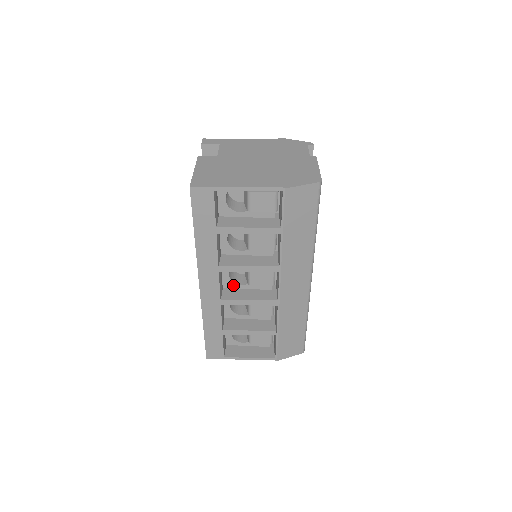
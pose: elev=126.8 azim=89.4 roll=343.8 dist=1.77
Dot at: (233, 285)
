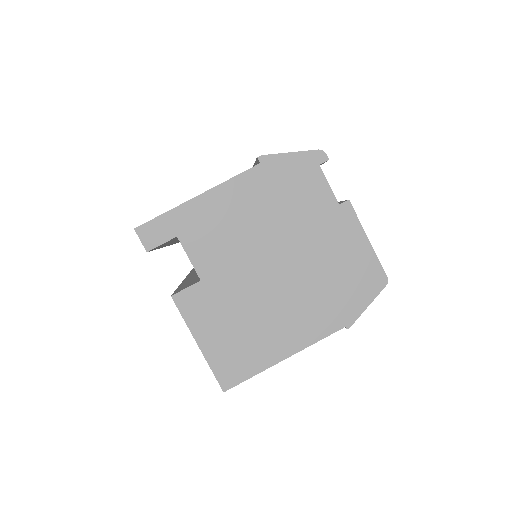
Dot at: occluded
